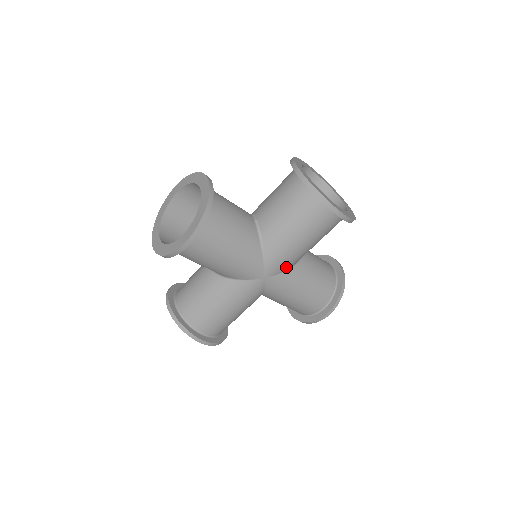
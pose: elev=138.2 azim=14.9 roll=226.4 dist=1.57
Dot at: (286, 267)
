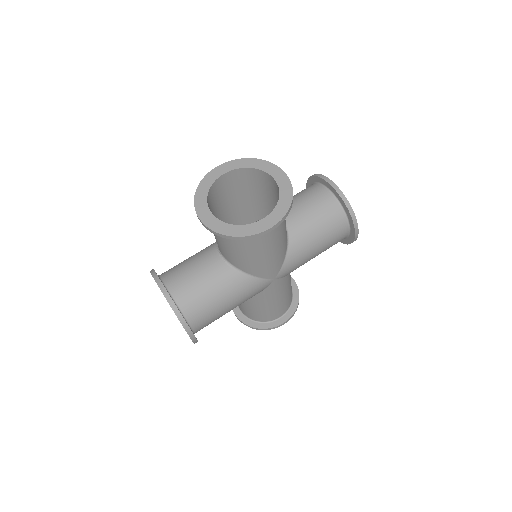
Dot at: (290, 272)
